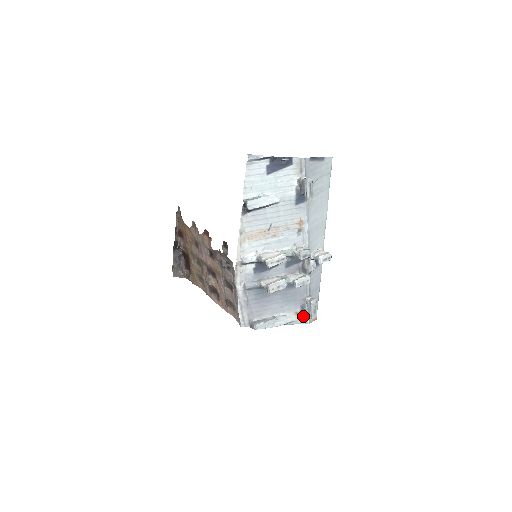
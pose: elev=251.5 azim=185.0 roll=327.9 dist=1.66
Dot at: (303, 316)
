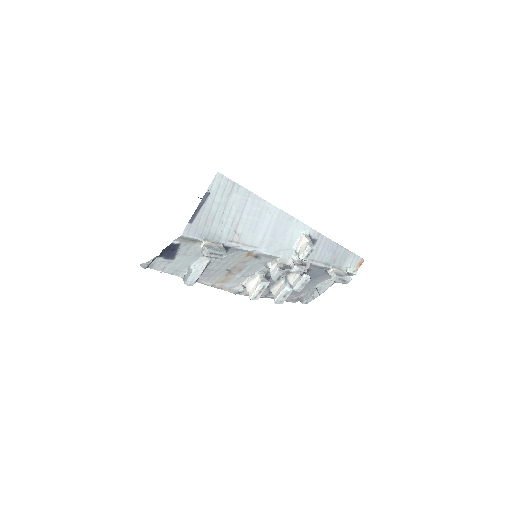
Dot at: occluded
